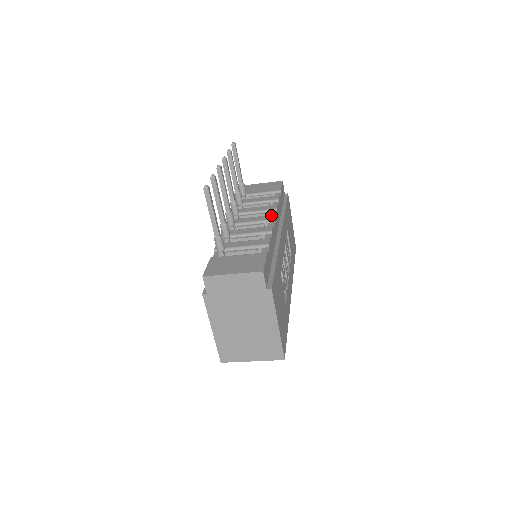
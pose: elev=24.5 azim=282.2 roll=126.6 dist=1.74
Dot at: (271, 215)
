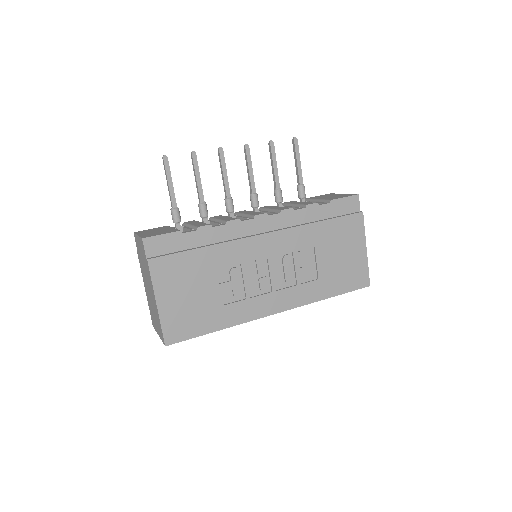
Dot at: occluded
